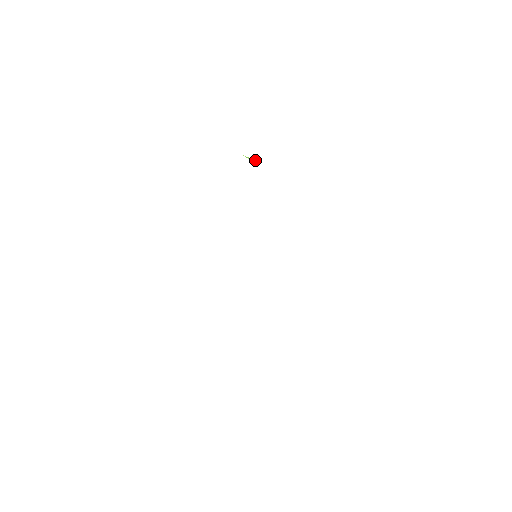
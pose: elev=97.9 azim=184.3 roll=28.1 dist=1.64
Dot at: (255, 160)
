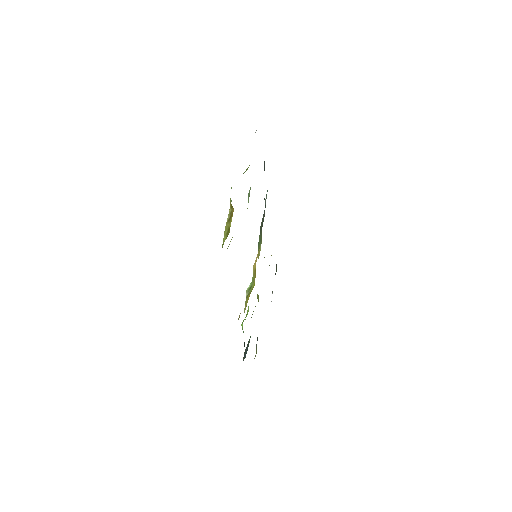
Dot at: occluded
